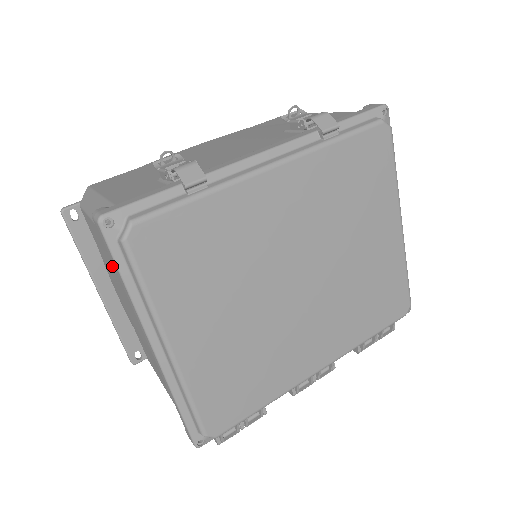
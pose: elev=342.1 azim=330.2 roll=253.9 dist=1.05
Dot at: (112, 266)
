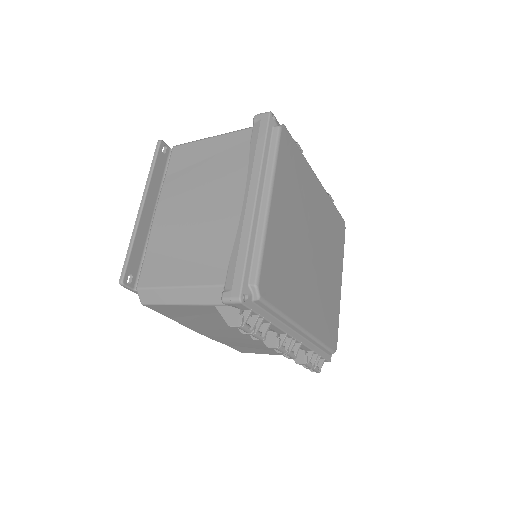
Dot at: (221, 161)
